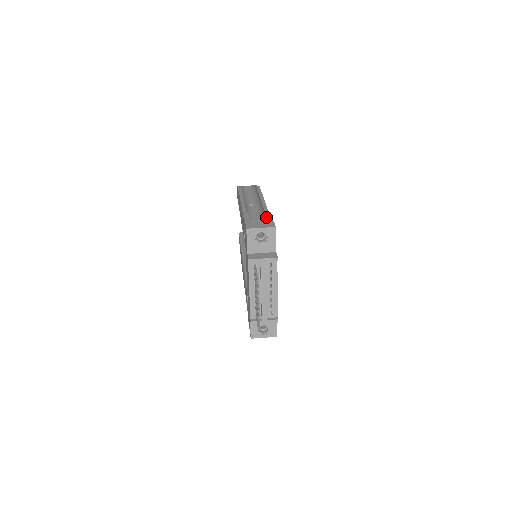
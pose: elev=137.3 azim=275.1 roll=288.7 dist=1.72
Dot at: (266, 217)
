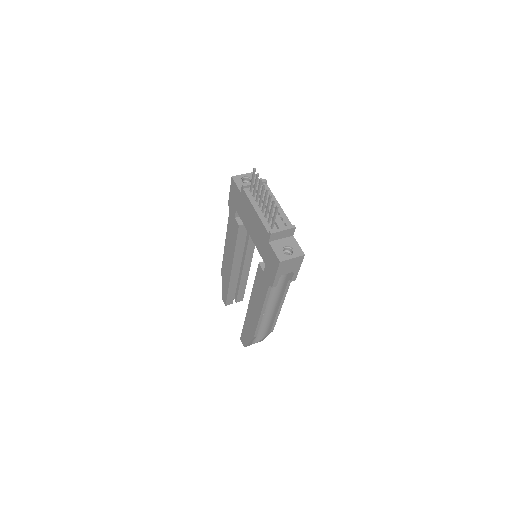
Dot at: occluded
